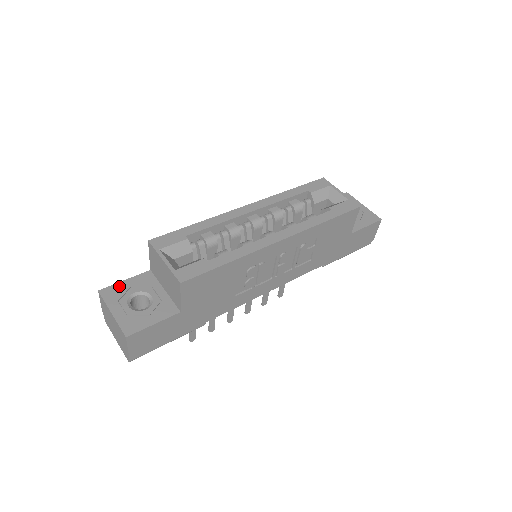
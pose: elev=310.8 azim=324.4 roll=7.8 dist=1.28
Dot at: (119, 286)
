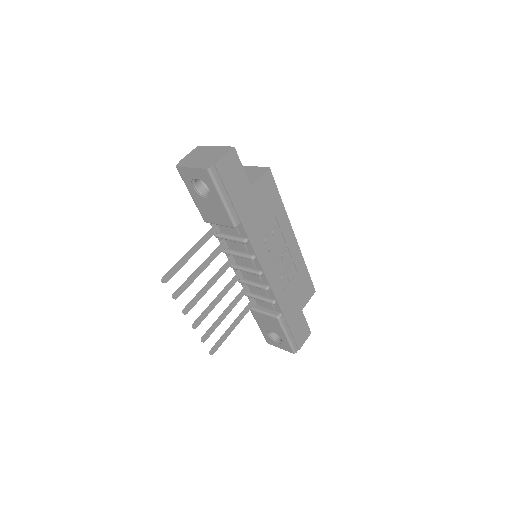
Dot at: occluded
